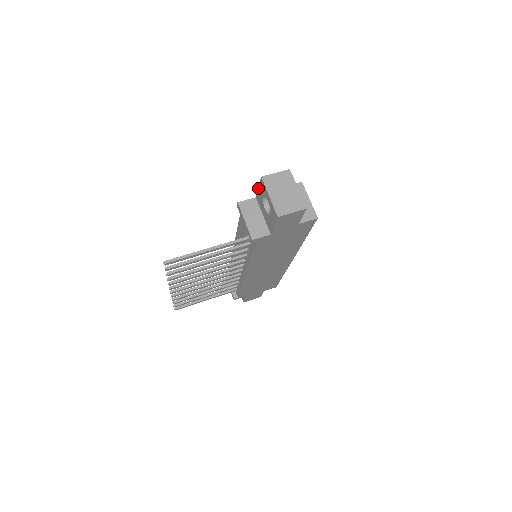
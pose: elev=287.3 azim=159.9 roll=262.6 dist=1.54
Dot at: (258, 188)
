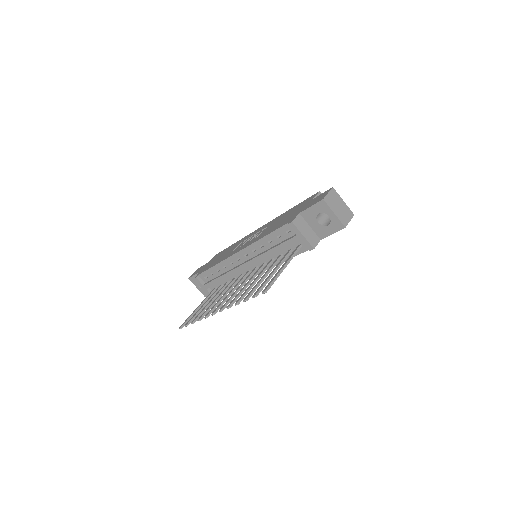
Dot at: (310, 207)
